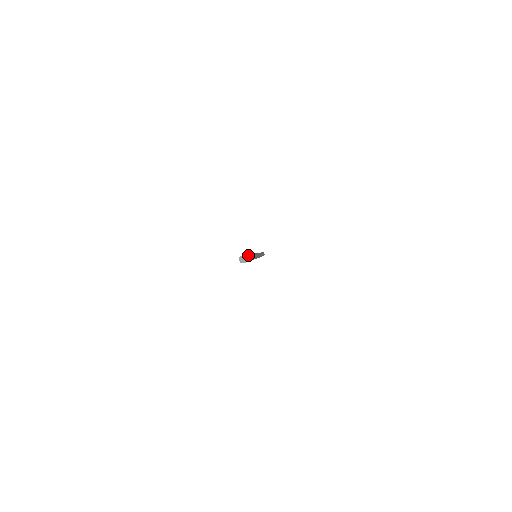
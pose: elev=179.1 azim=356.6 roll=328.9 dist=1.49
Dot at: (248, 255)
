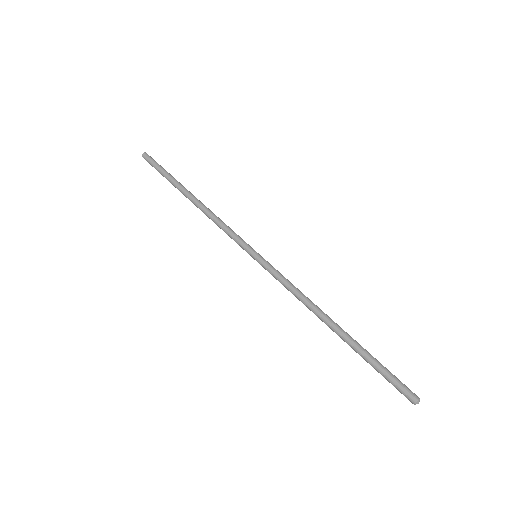
Dot at: (382, 366)
